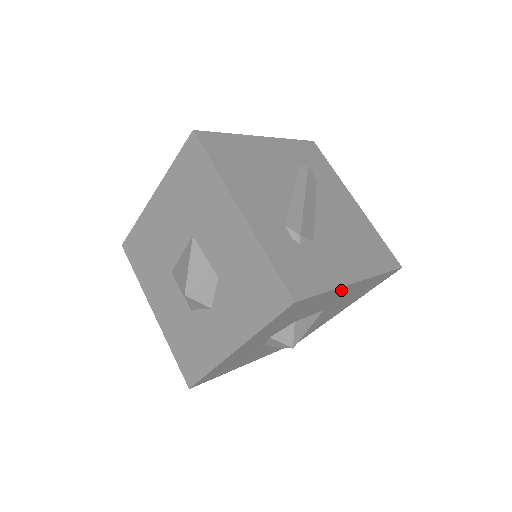
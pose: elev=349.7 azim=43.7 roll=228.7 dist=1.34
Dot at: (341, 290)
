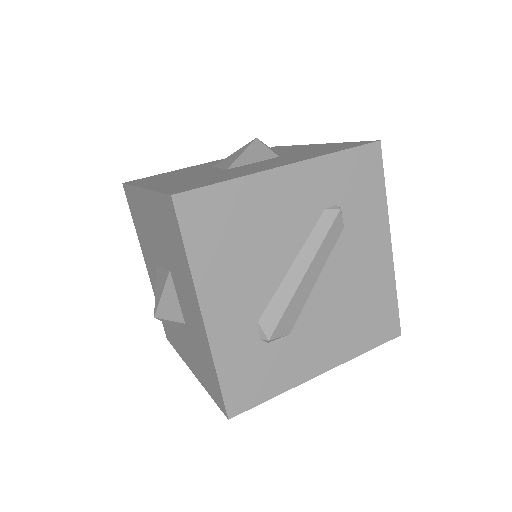
Dot at: occluded
